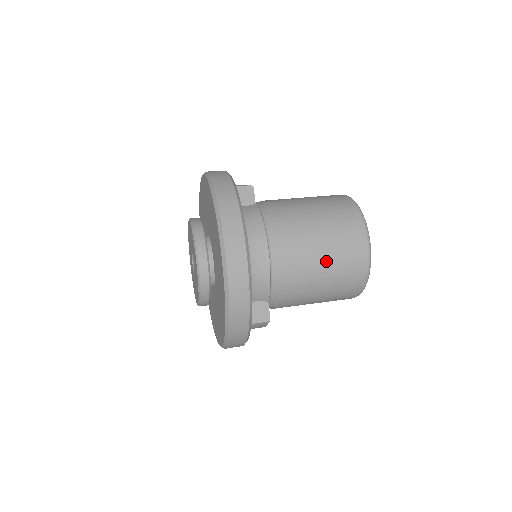
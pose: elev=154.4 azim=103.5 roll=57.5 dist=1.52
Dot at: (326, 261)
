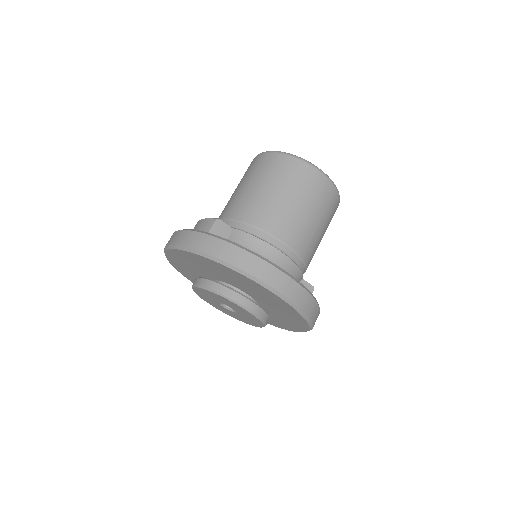
Dot at: (316, 218)
